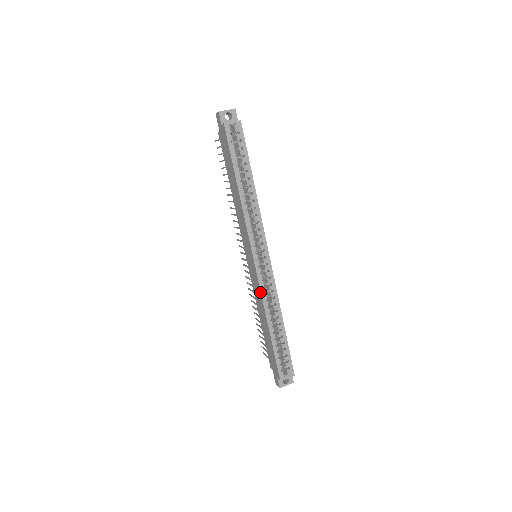
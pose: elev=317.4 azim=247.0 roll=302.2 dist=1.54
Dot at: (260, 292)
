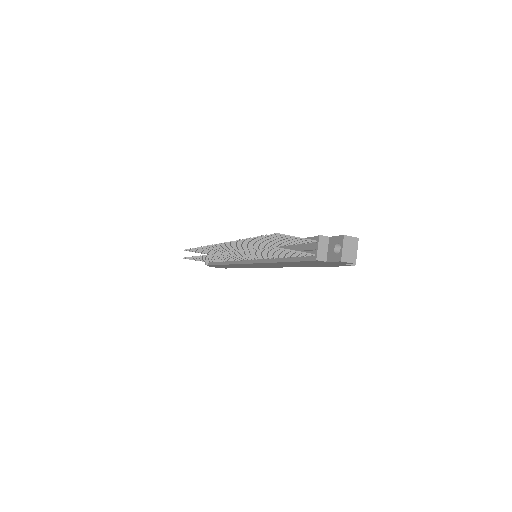
Dot at: occluded
